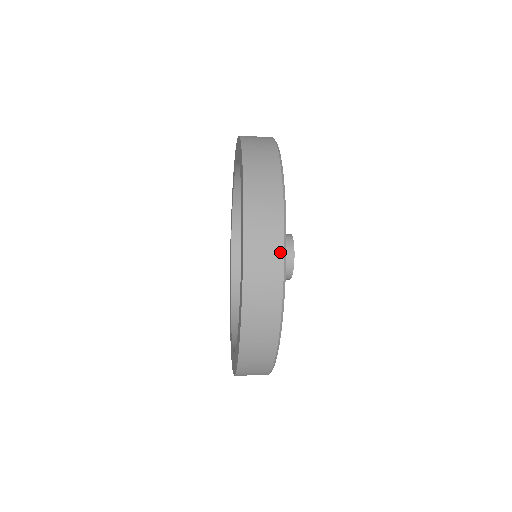
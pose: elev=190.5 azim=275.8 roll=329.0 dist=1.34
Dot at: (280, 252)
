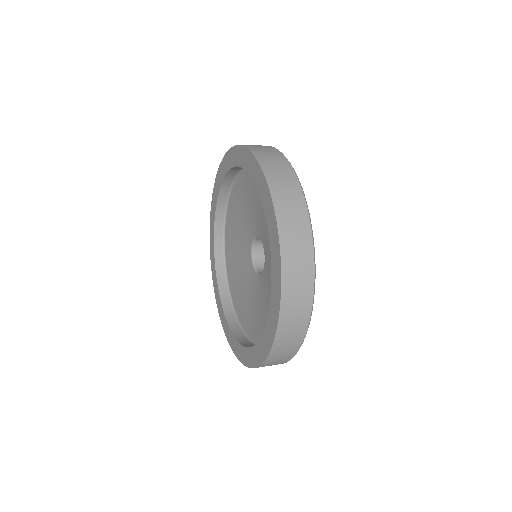
Dot at: (290, 358)
